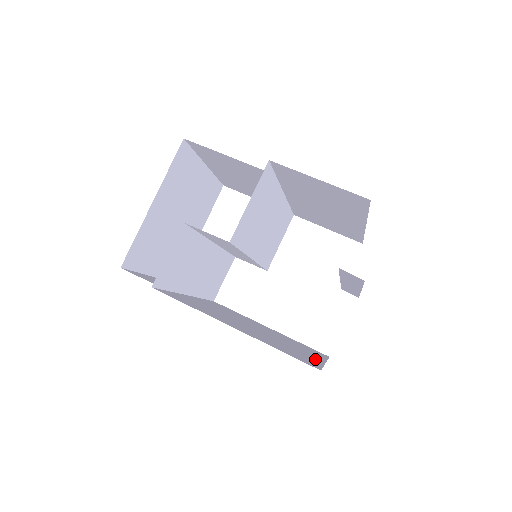
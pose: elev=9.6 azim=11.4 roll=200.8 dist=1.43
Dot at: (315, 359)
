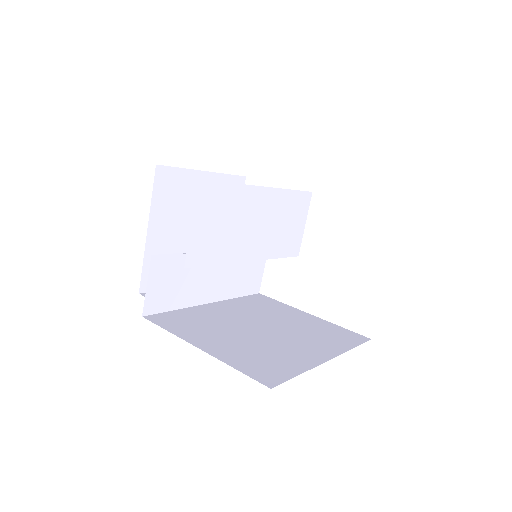
Dot at: (308, 361)
